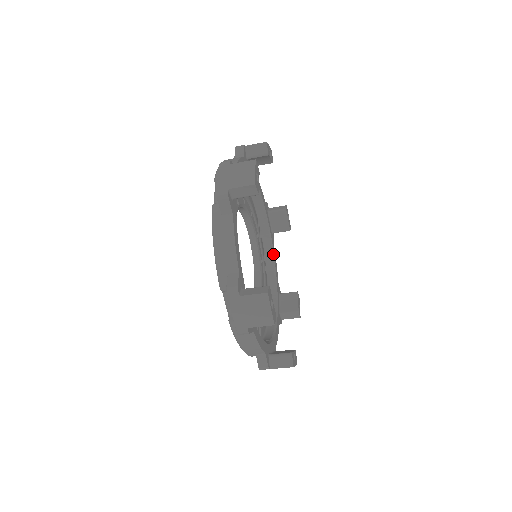
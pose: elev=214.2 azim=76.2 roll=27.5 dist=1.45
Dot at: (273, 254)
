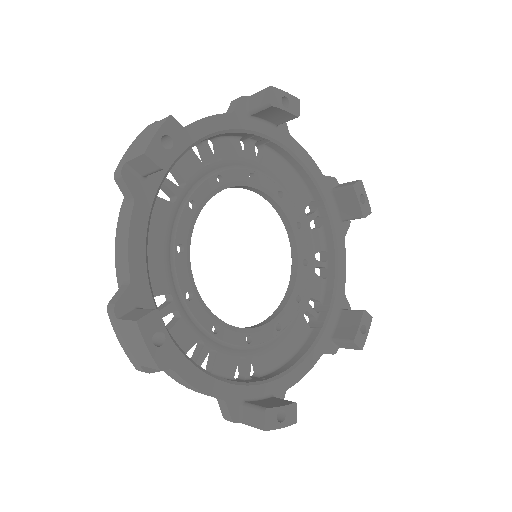
Dot at: (336, 251)
